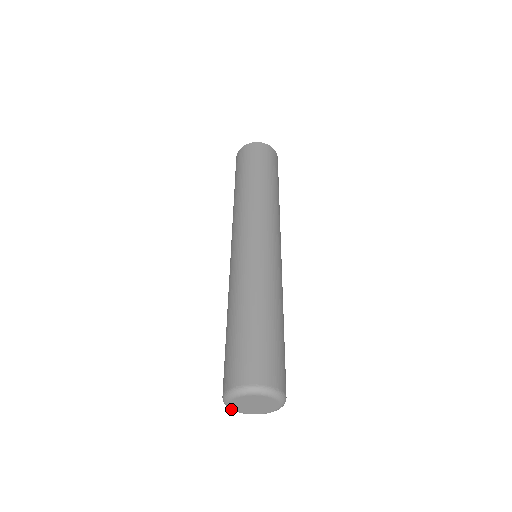
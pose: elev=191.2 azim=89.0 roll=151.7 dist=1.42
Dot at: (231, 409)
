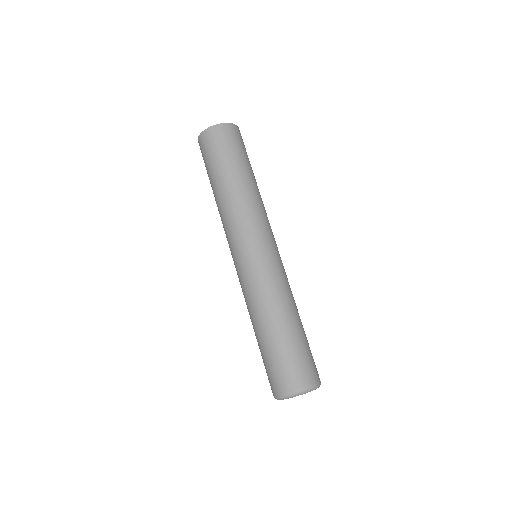
Dot at: occluded
